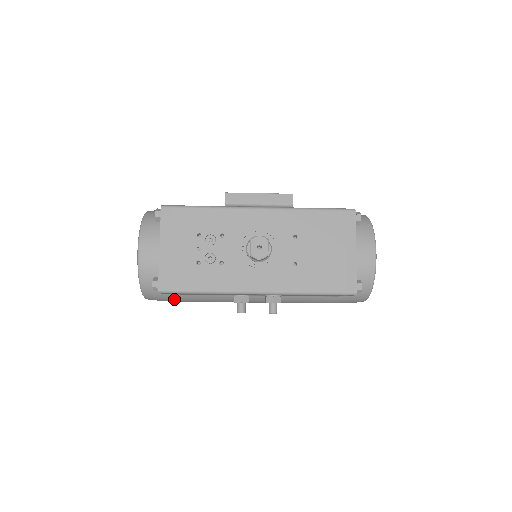
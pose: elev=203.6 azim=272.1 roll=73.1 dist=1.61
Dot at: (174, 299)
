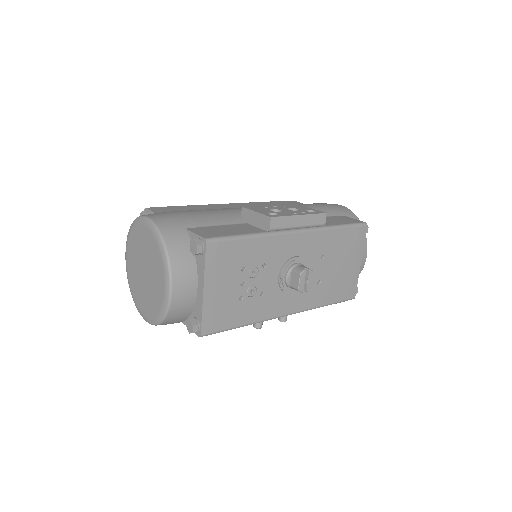
Dot at: occluded
